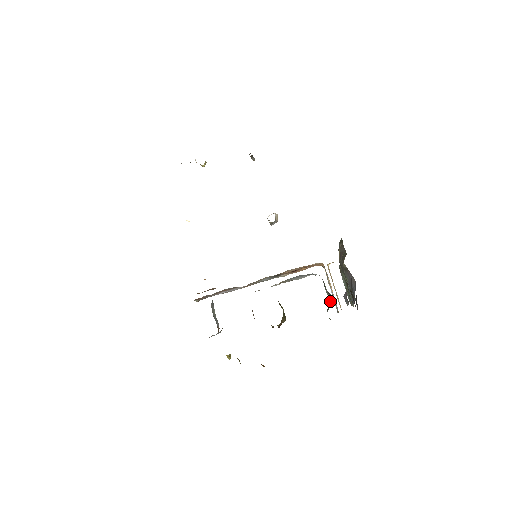
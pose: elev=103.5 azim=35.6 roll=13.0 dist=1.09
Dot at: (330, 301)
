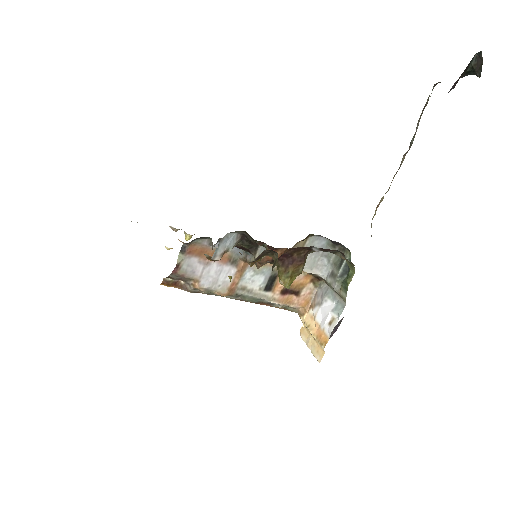
Dot at: occluded
